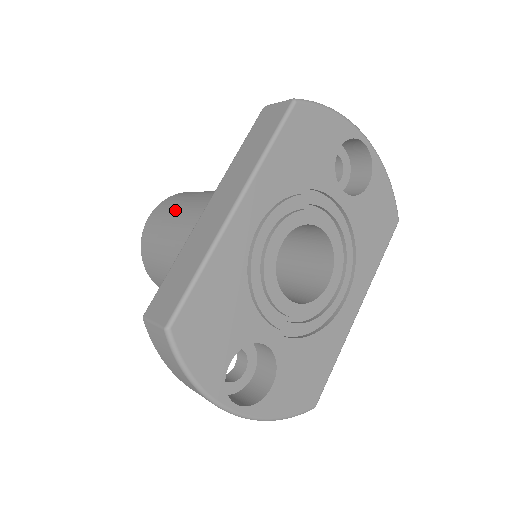
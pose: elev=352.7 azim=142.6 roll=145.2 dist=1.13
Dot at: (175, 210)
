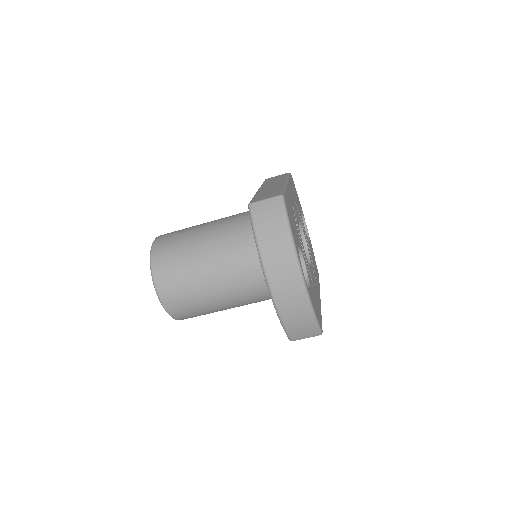
Dot at: (192, 226)
